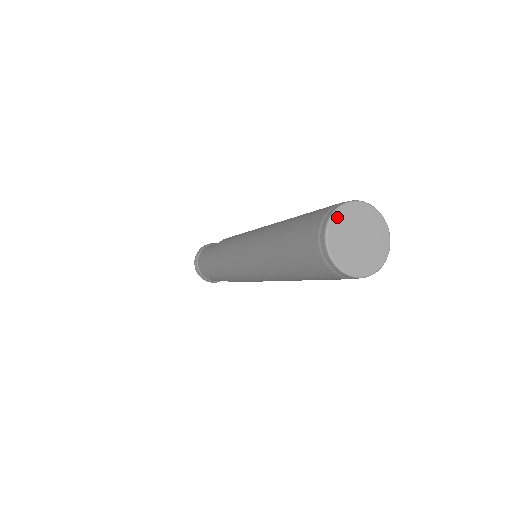
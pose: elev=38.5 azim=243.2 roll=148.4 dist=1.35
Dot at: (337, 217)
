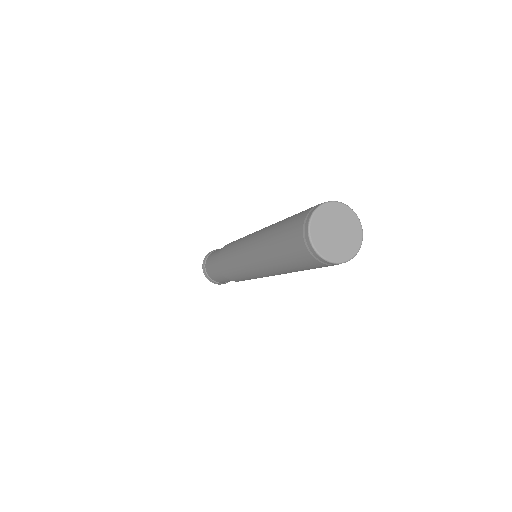
Dot at: (327, 207)
